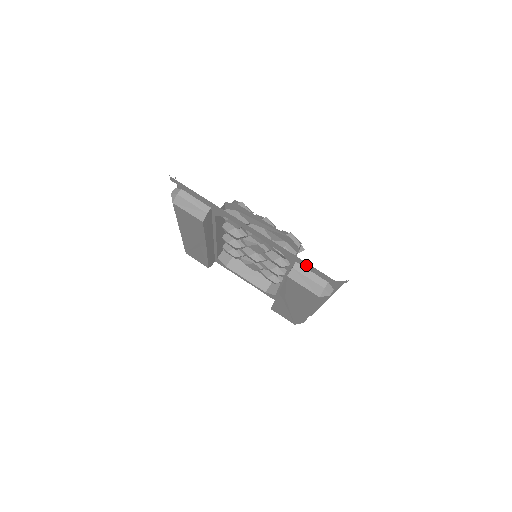
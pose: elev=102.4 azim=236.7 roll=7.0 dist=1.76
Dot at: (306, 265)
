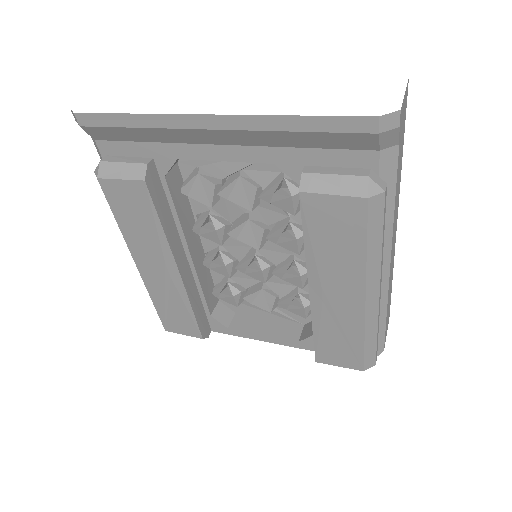
Dot at: (317, 127)
